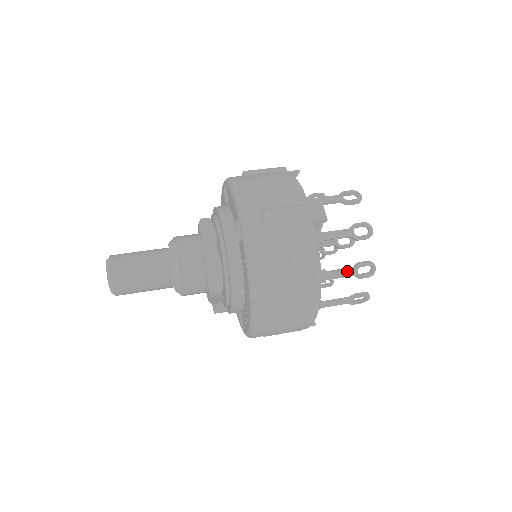
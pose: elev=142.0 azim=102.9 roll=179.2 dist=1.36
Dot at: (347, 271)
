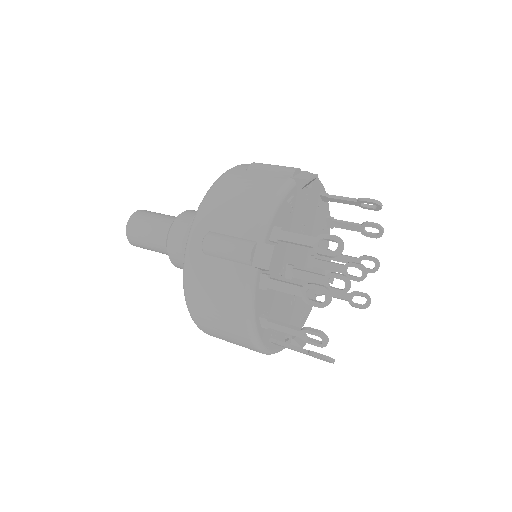
Dot at: (292, 330)
